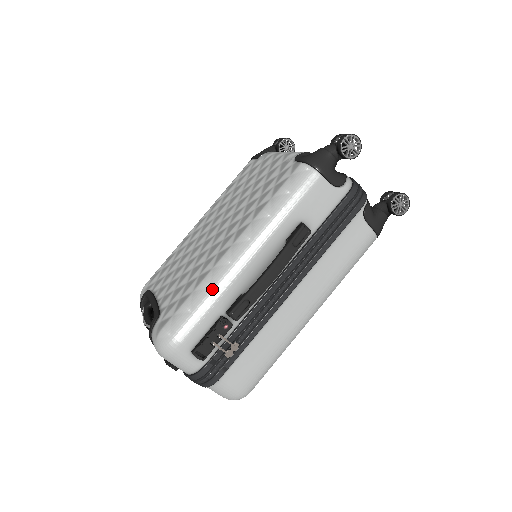
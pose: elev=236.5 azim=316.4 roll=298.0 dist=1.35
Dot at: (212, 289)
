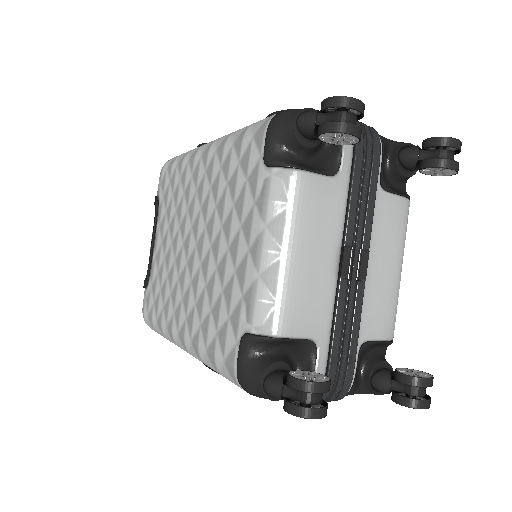
Dot at: (167, 339)
